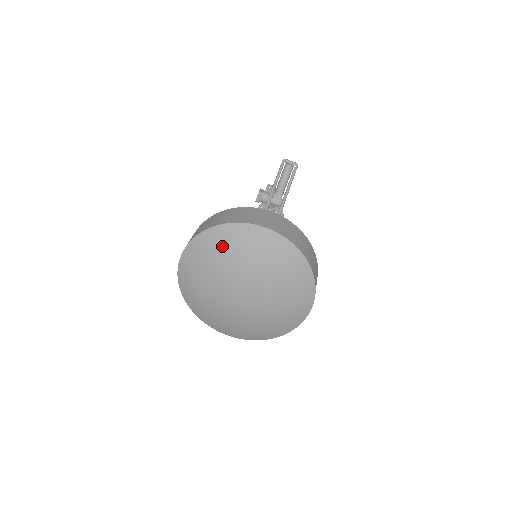
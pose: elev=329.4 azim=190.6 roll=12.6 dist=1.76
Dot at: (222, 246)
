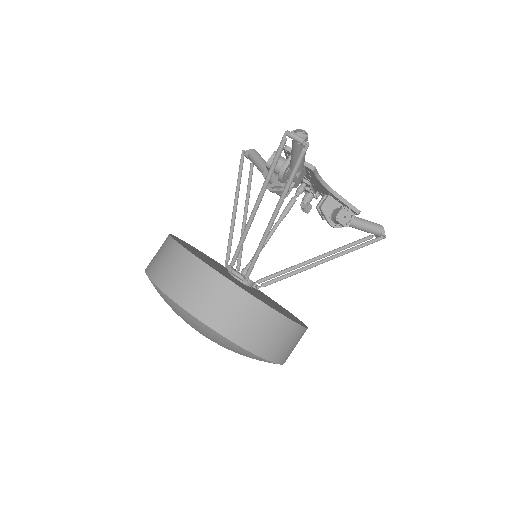
Dot at: occluded
